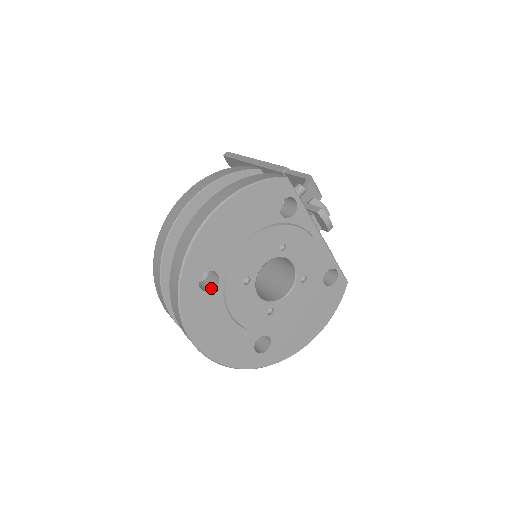
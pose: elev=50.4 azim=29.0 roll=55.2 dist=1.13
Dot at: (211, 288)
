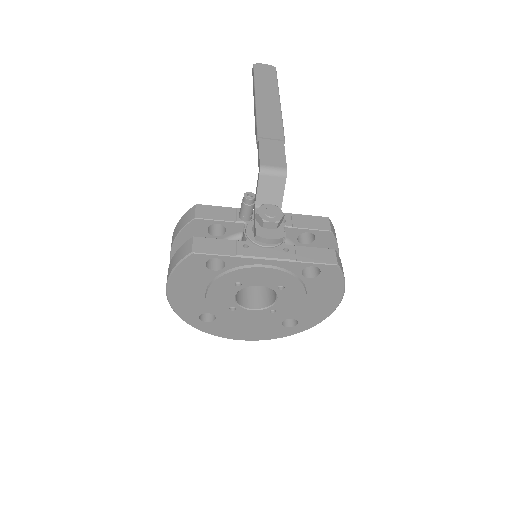
Dot at: (215, 317)
